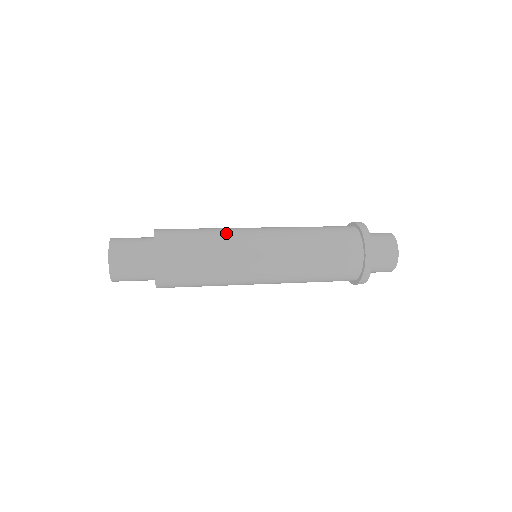
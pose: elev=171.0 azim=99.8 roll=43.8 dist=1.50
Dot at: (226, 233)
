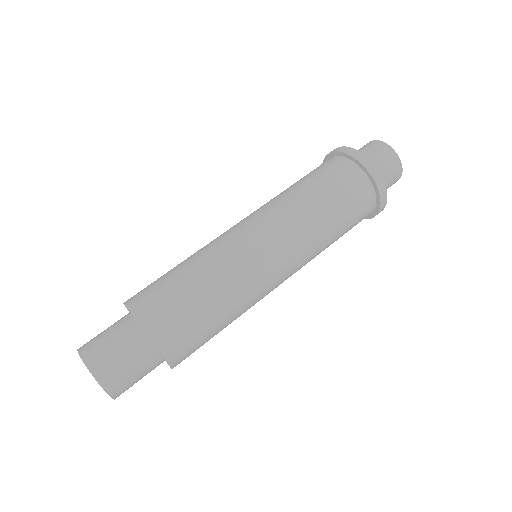
Dot at: (235, 280)
